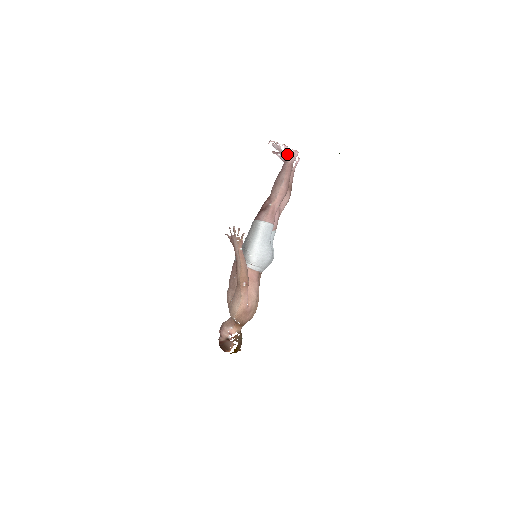
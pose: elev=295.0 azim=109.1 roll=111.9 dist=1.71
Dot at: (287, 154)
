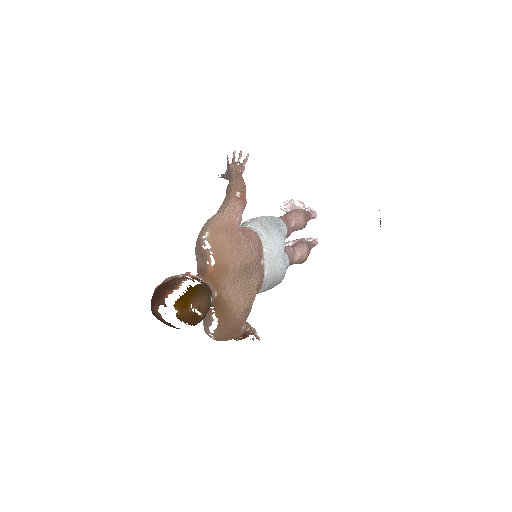
Dot at: (303, 209)
